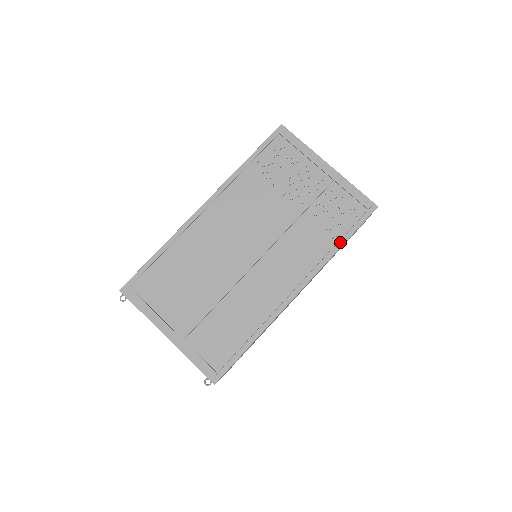
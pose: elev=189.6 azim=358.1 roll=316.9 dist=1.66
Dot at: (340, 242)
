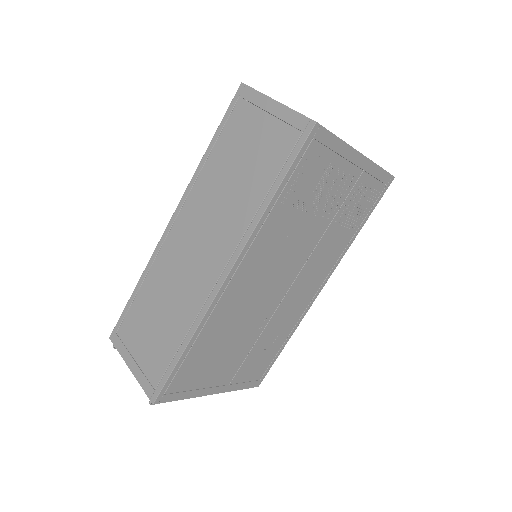
Dot at: (359, 229)
